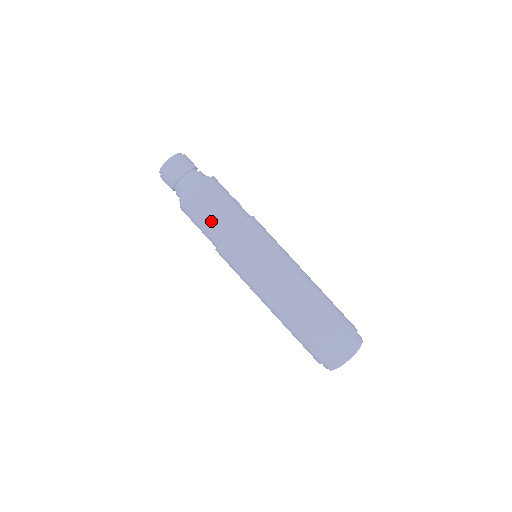
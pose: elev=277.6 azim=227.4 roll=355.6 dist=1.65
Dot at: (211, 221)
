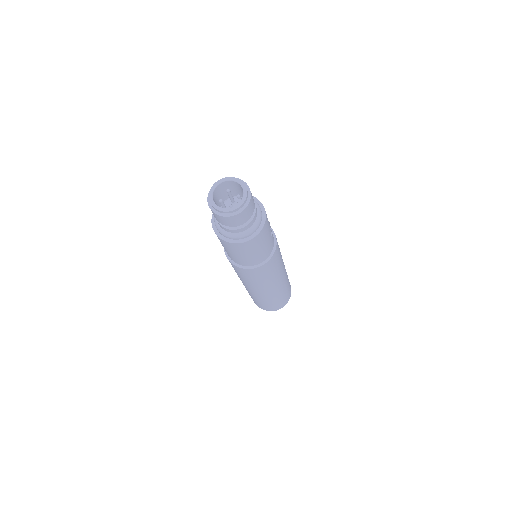
Dot at: (239, 258)
